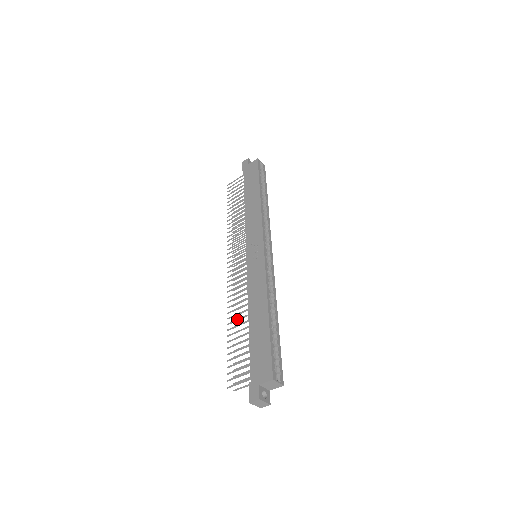
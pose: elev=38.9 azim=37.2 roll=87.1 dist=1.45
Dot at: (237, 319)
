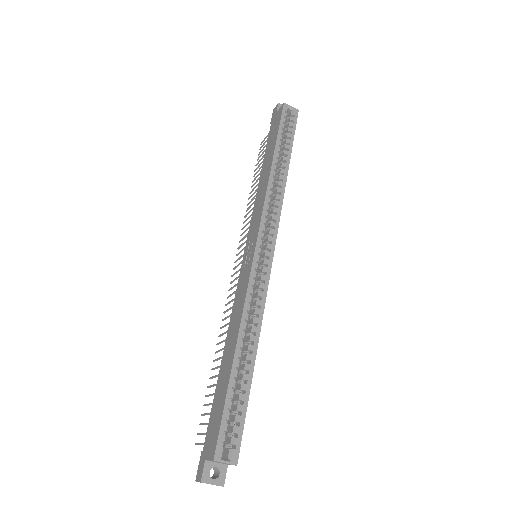
Dot at: (220, 349)
